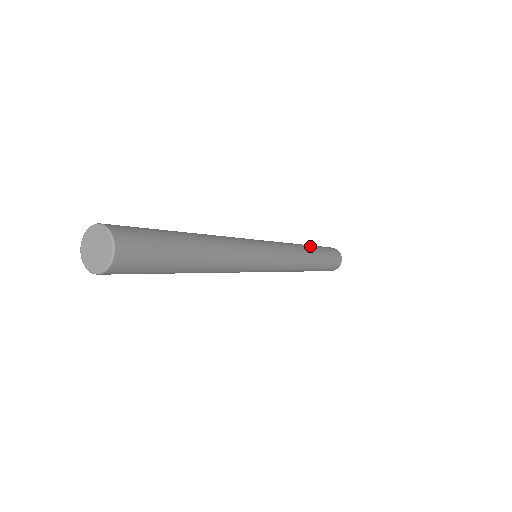
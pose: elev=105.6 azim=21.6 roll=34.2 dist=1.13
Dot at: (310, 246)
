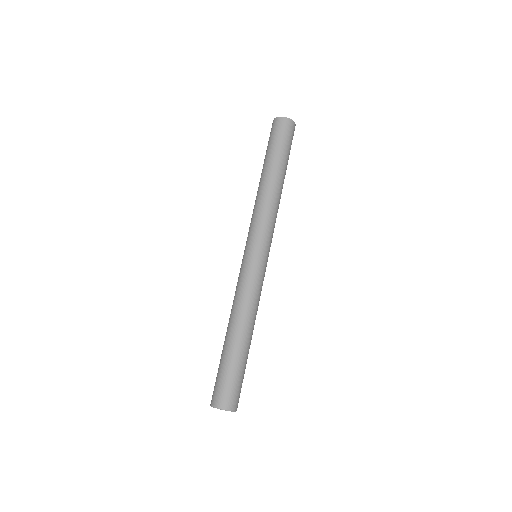
Dot at: (269, 172)
